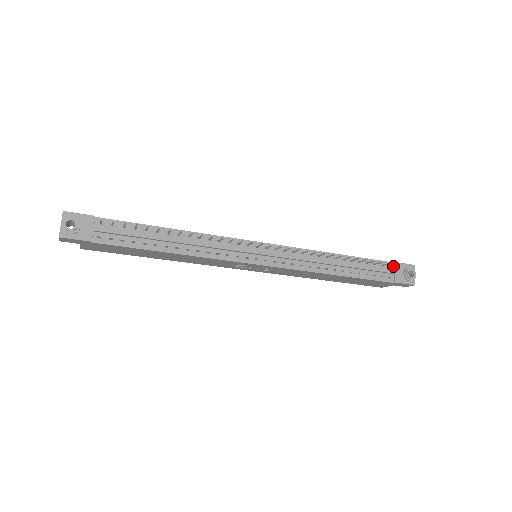
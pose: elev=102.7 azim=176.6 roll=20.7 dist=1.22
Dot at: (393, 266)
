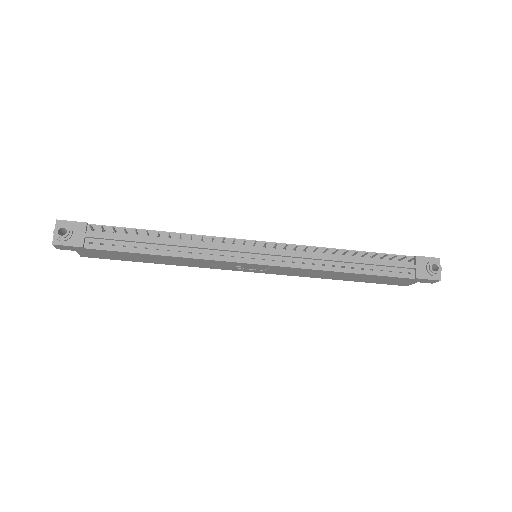
Dot at: (414, 260)
